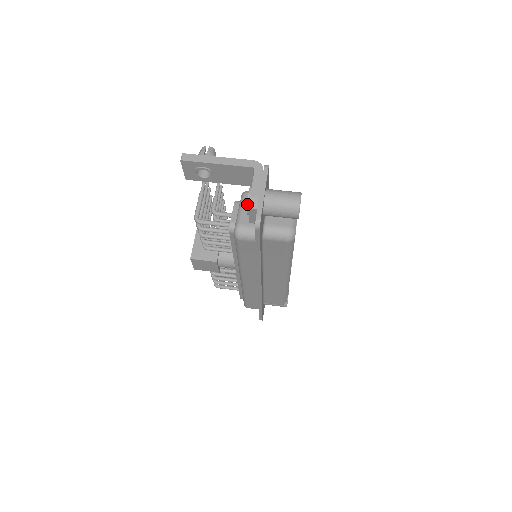
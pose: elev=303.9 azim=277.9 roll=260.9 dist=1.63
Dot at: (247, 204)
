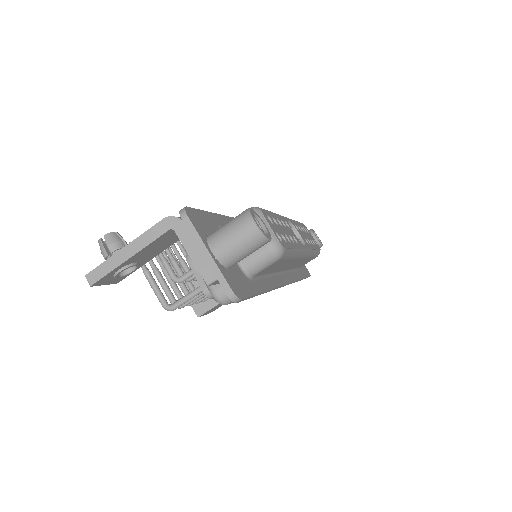
Dot at: occluded
